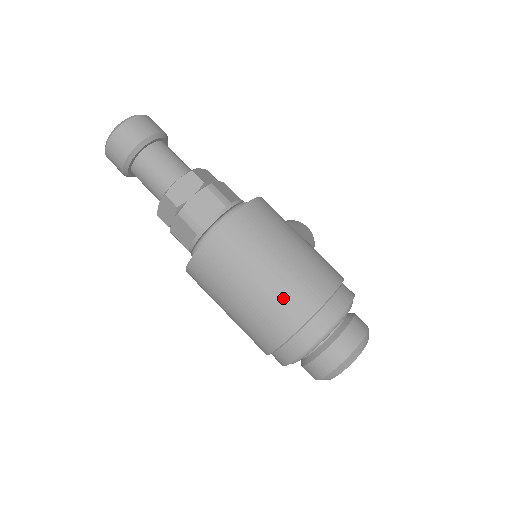
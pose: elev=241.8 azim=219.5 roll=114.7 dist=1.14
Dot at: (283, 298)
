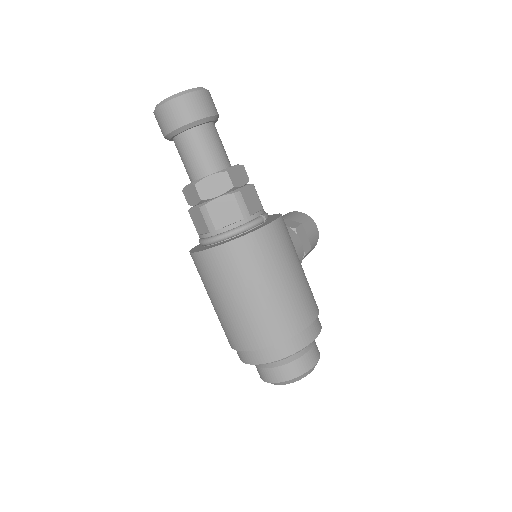
Dot at: (258, 321)
